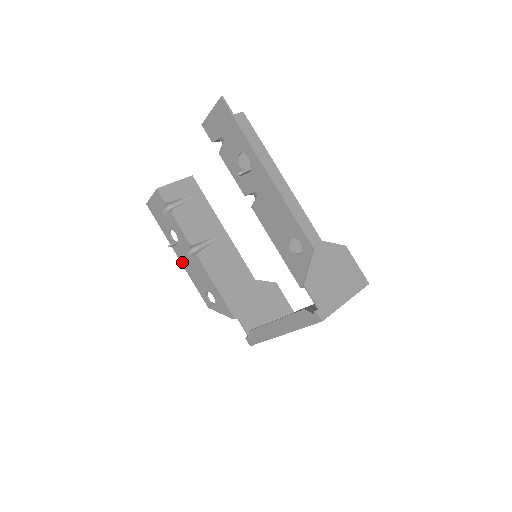
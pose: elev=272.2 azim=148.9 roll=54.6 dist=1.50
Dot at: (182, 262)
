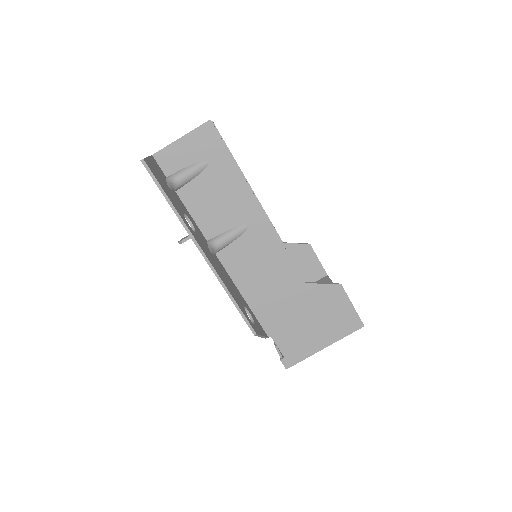
Dot at: occluded
